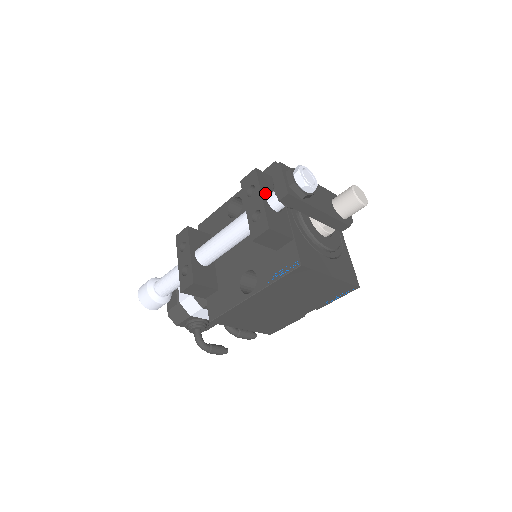
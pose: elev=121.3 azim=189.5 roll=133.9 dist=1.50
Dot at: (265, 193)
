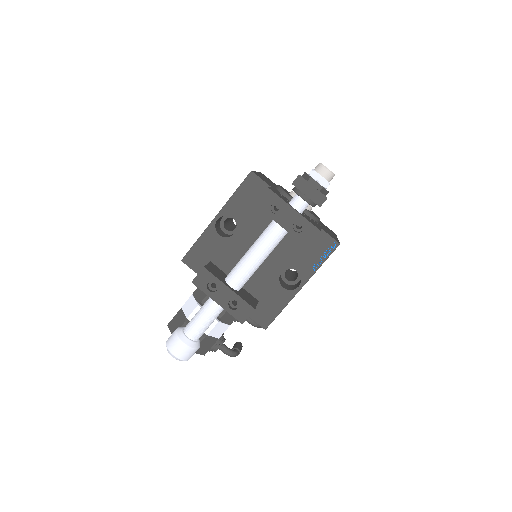
Dot at: (289, 204)
